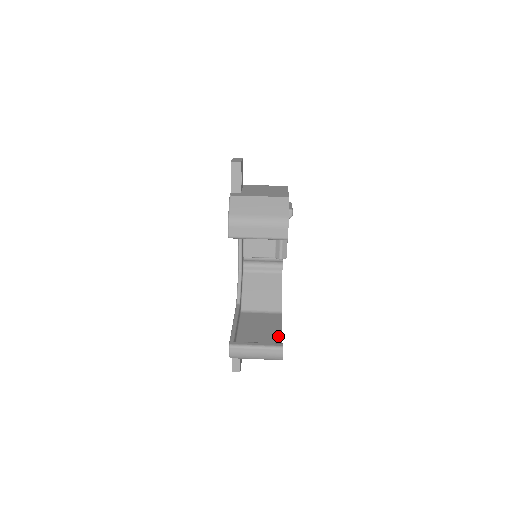
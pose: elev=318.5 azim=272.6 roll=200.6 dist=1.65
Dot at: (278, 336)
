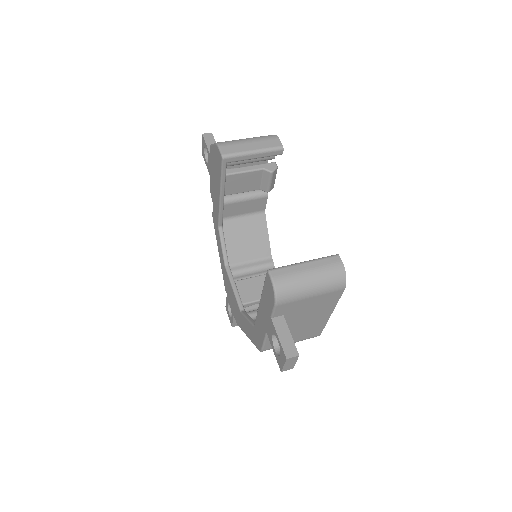
Dot at: occluded
